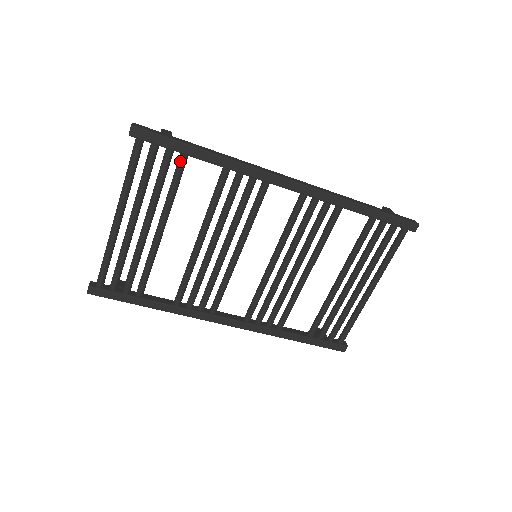
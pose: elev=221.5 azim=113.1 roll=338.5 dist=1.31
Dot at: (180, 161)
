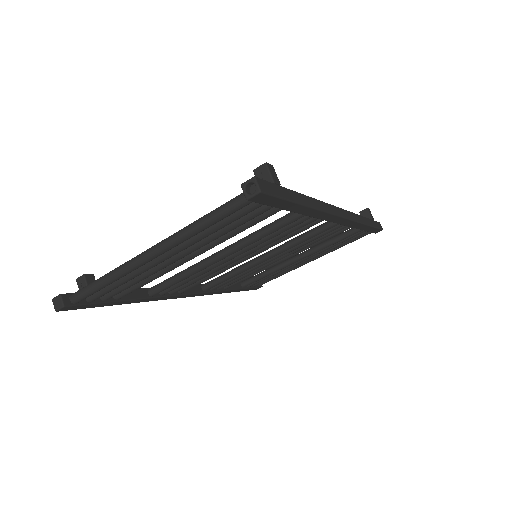
Dot at: (272, 213)
